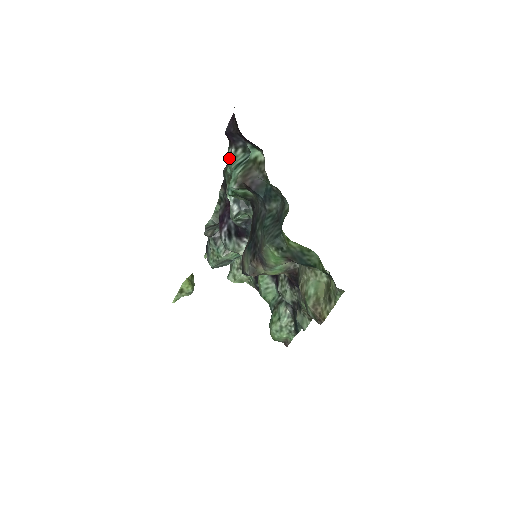
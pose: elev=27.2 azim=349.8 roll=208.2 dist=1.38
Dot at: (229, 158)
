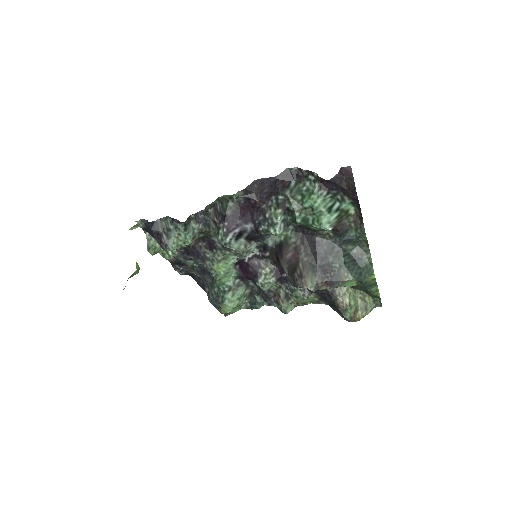
Dot at: (320, 199)
